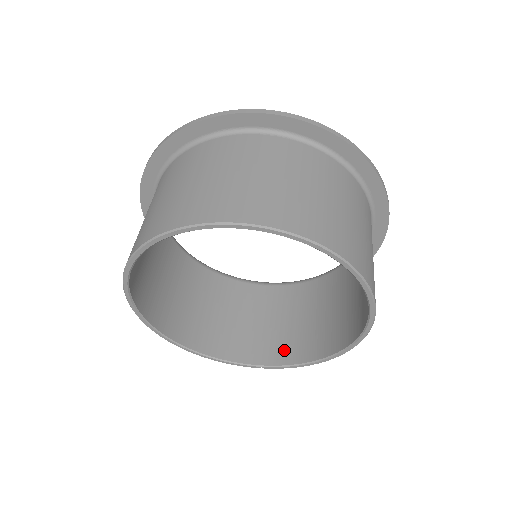
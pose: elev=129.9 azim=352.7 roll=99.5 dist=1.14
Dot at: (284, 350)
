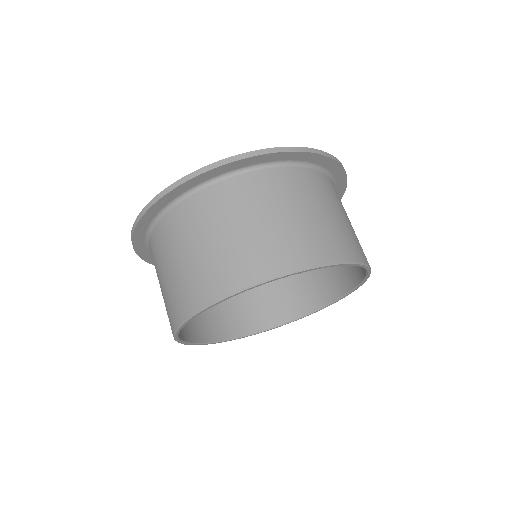
Dot at: (324, 291)
